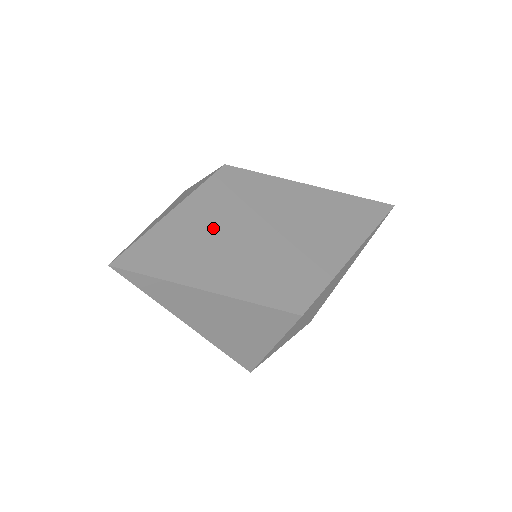
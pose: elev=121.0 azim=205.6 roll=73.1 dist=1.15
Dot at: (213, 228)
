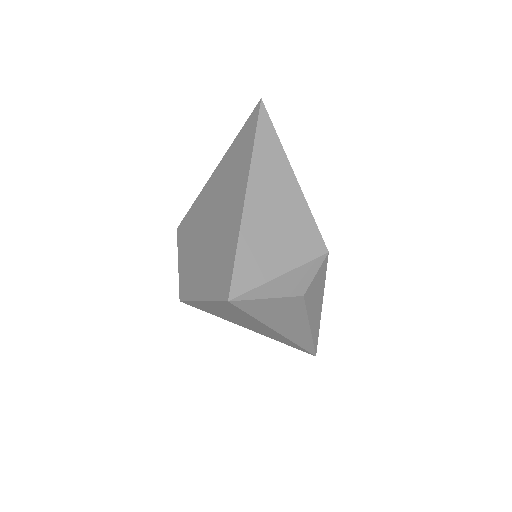
Dot at: occluded
